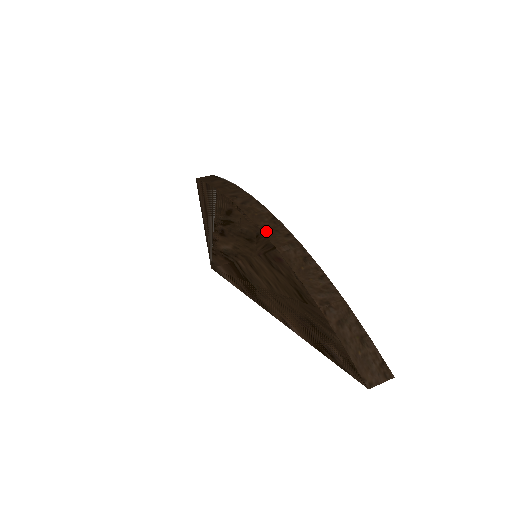
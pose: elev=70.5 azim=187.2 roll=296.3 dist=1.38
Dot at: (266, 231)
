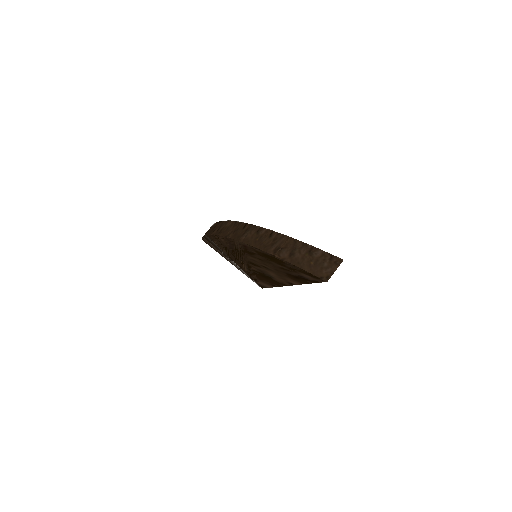
Dot at: (231, 236)
